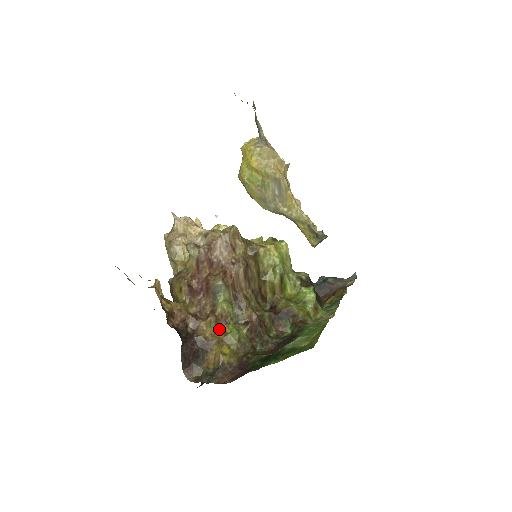
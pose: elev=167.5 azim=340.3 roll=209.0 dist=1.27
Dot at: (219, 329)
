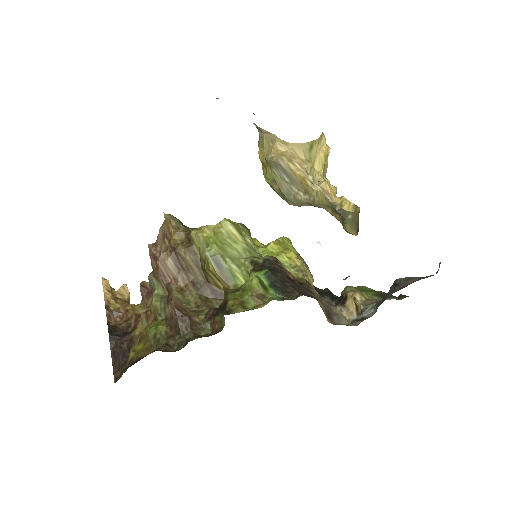
Dot at: occluded
